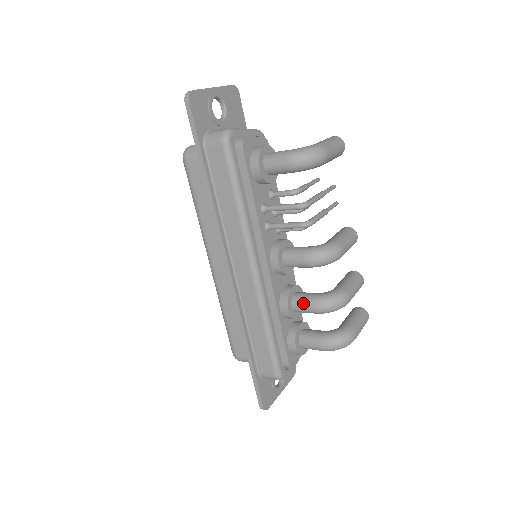
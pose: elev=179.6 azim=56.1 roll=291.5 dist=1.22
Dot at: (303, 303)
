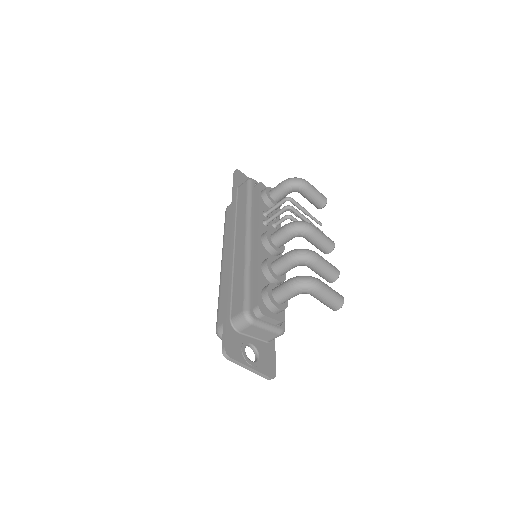
Dot at: (279, 257)
